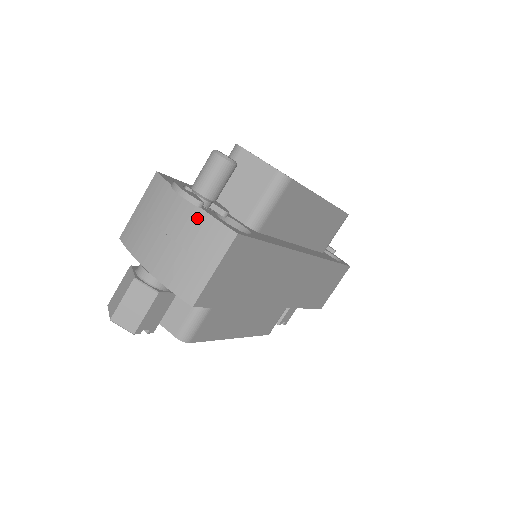
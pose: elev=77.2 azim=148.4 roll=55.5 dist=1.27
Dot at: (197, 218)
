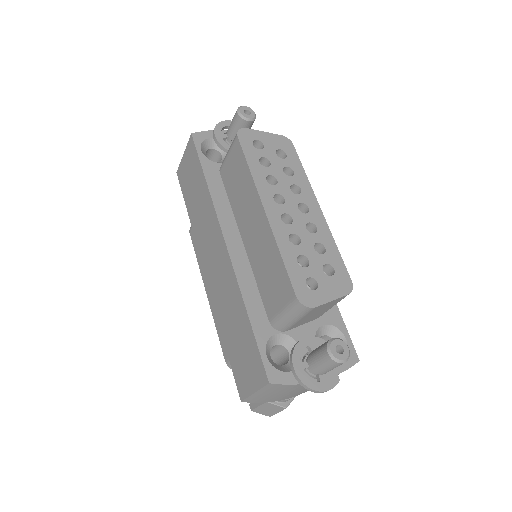
Dot at: occluded
